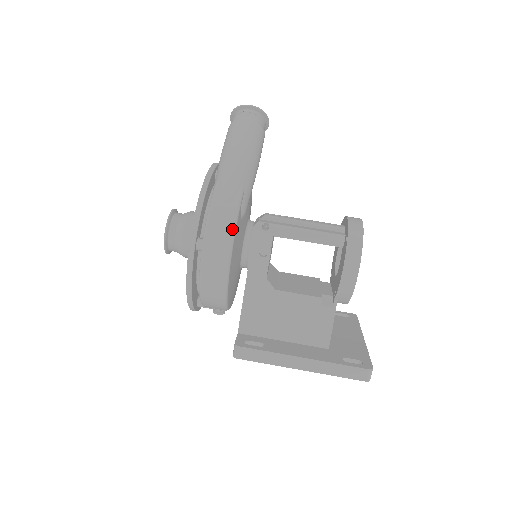
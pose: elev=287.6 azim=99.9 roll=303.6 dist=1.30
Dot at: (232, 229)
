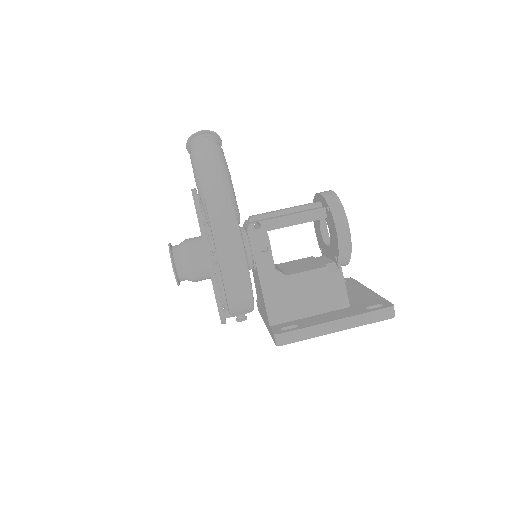
Dot at: (238, 233)
